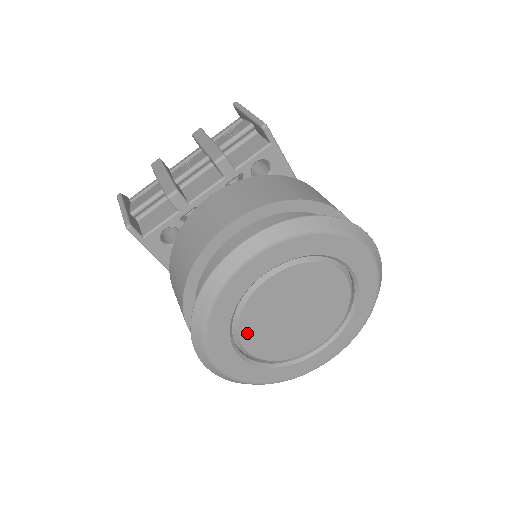
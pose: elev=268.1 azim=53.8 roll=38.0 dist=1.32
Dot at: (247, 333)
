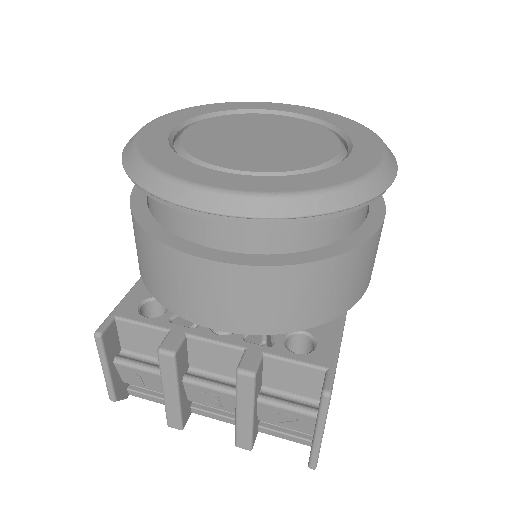
Dot at: (211, 123)
